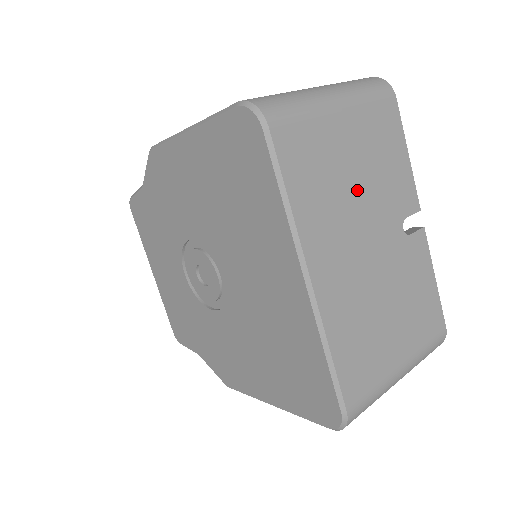
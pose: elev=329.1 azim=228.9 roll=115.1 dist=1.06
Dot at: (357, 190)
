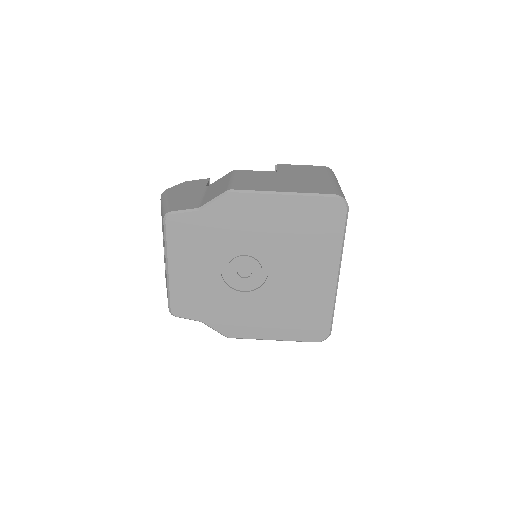
Dot at: occluded
